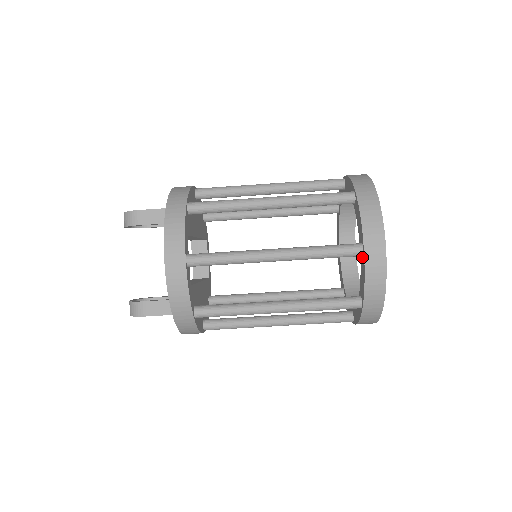
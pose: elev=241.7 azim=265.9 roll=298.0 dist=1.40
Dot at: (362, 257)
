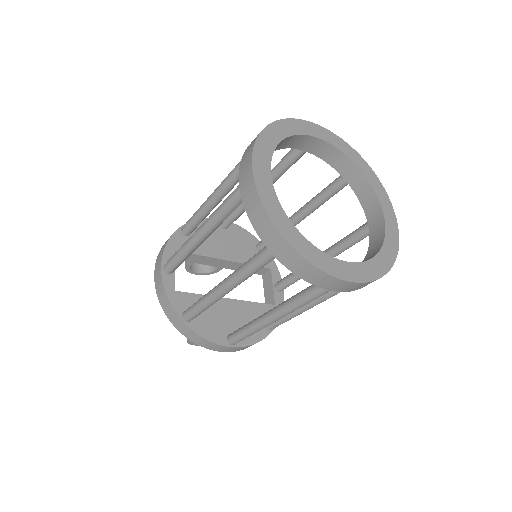
Dot at: occluded
